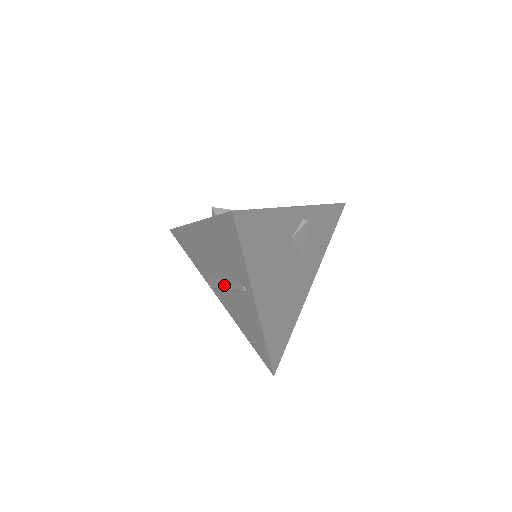
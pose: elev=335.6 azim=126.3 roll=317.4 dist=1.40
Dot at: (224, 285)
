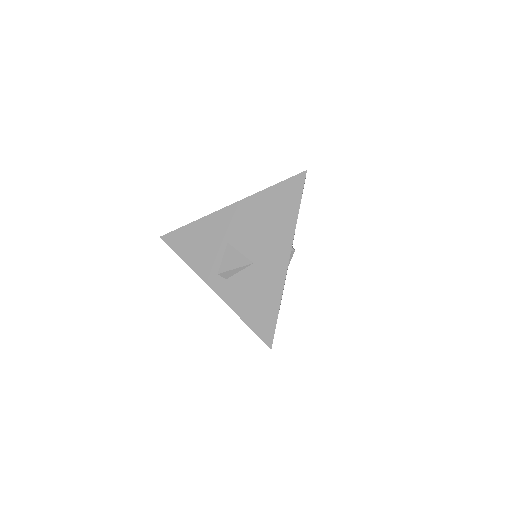
Dot at: occluded
